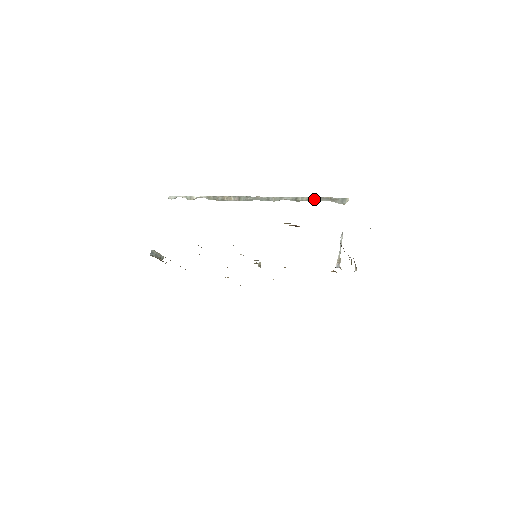
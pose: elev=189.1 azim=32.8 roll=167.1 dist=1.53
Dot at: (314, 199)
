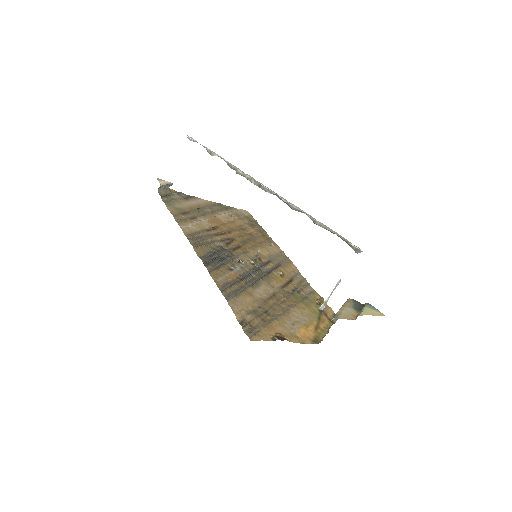
Dot at: (331, 232)
